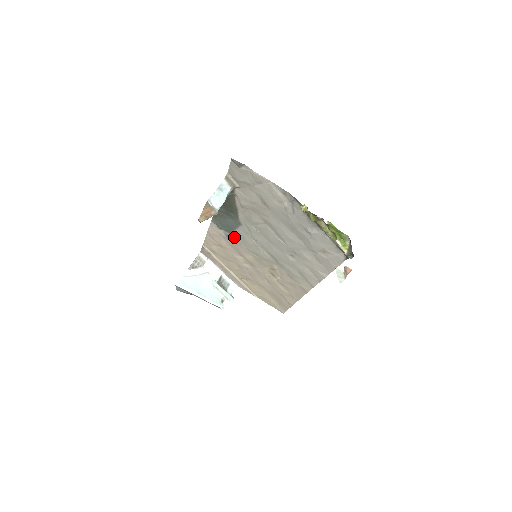
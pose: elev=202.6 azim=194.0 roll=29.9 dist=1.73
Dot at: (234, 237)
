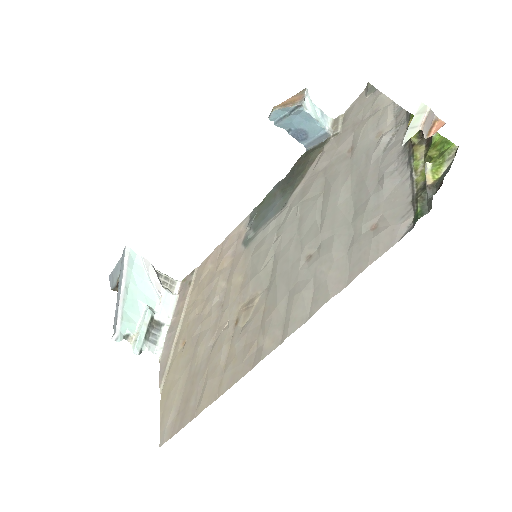
Dot at: (253, 238)
